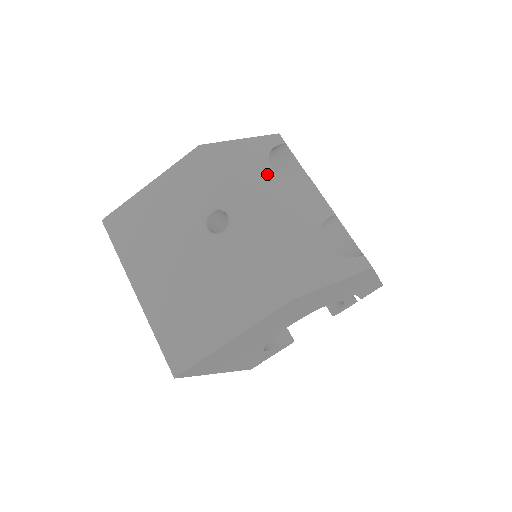
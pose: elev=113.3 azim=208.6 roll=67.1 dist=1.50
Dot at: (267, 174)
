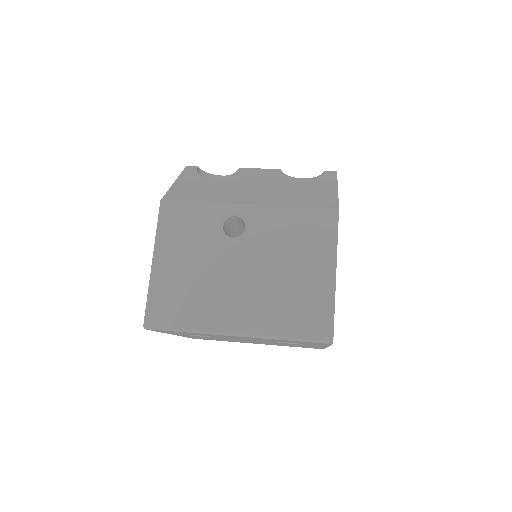
Dot at: (219, 182)
